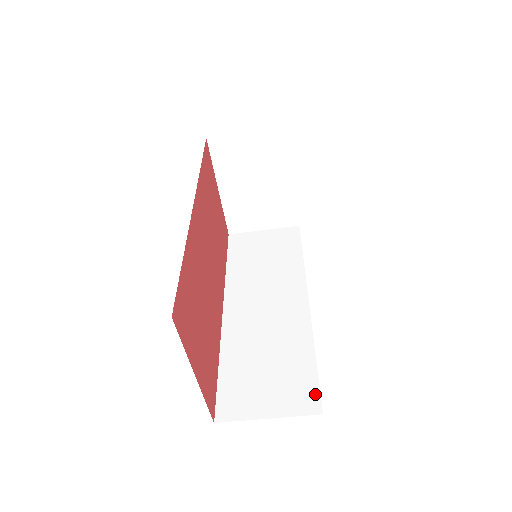
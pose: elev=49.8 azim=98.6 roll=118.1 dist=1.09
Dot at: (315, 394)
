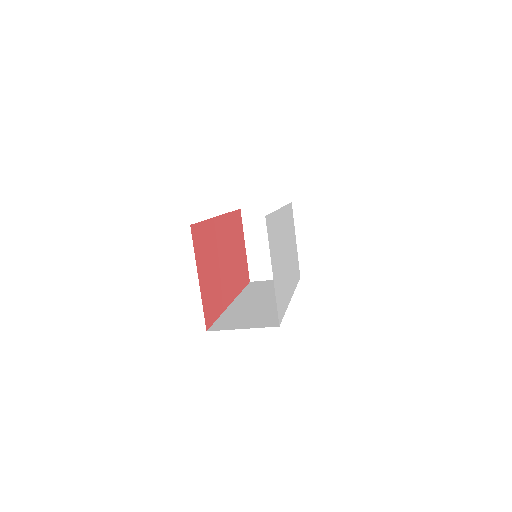
Dot at: (278, 321)
